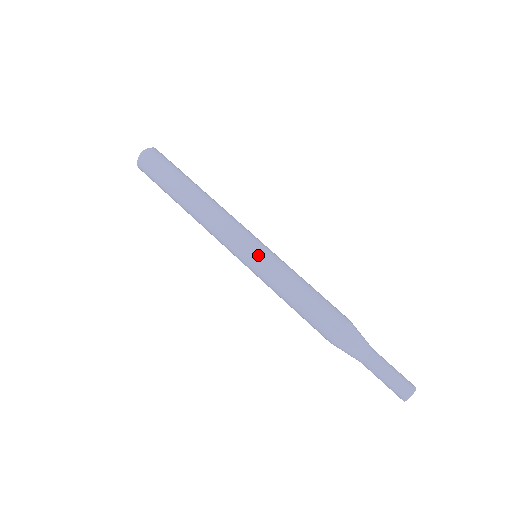
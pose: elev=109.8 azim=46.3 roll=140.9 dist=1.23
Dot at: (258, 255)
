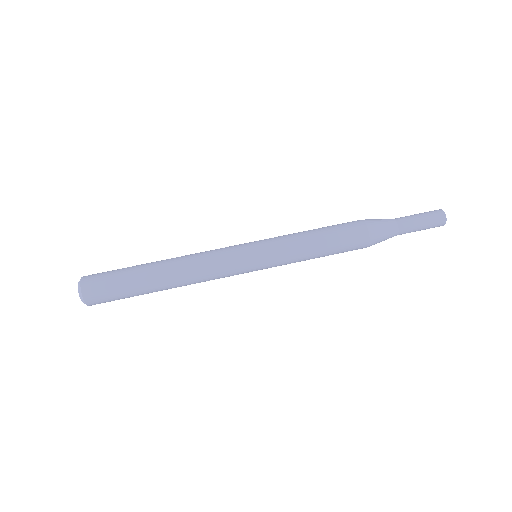
Dot at: (258, 242)
